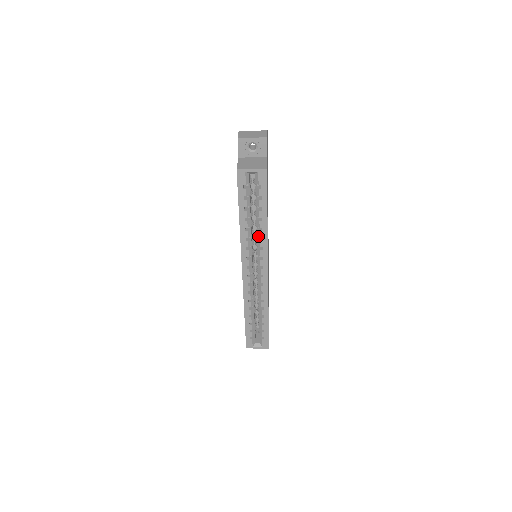
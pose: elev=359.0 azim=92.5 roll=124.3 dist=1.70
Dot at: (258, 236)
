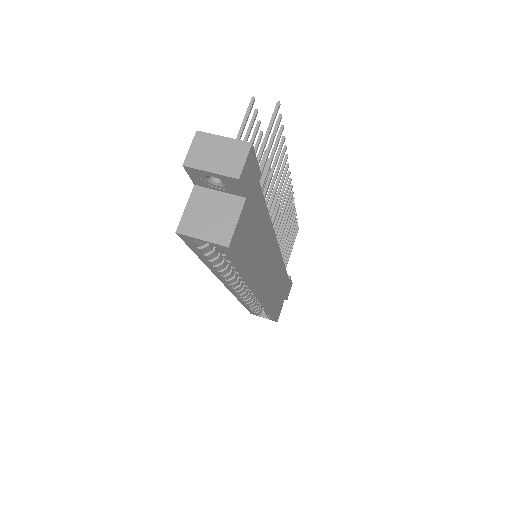
Dot at: occluded
